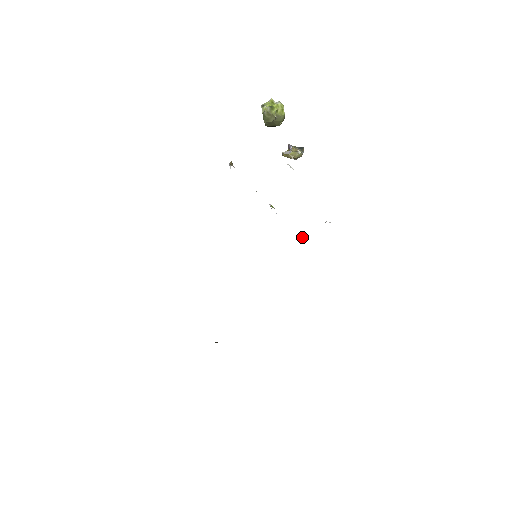
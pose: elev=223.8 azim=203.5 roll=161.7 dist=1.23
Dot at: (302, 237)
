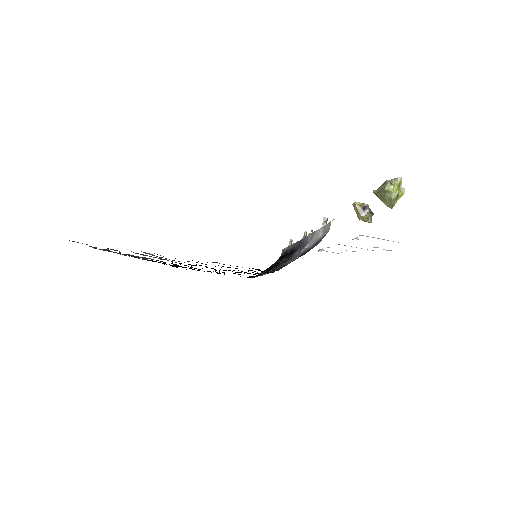
Dot at: (292, 241)
